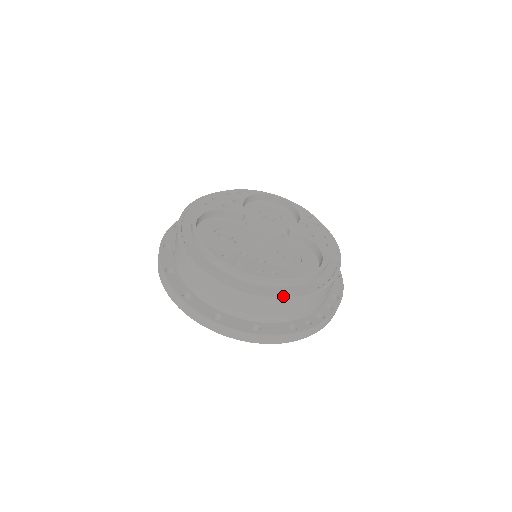
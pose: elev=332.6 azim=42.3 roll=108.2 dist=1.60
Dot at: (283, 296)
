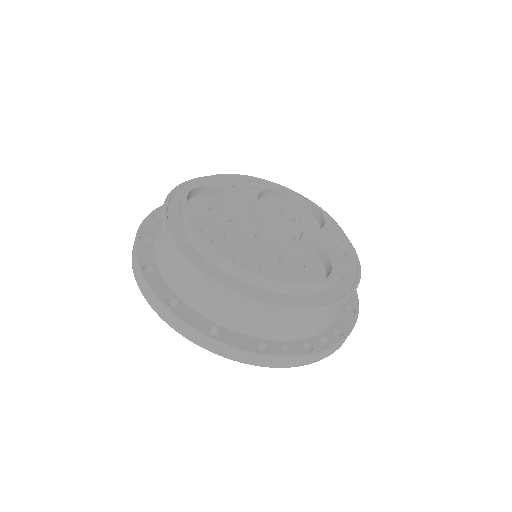
Dot at: (257, 298)
